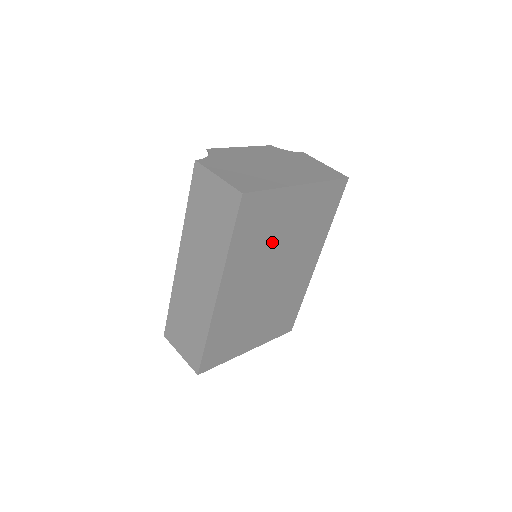
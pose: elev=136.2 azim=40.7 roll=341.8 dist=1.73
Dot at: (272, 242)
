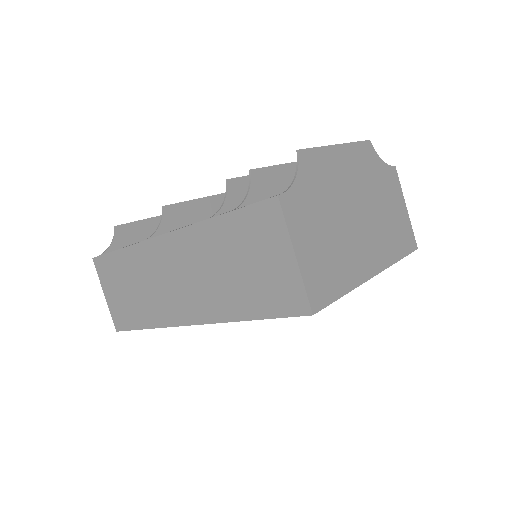
Dot at: occluded
